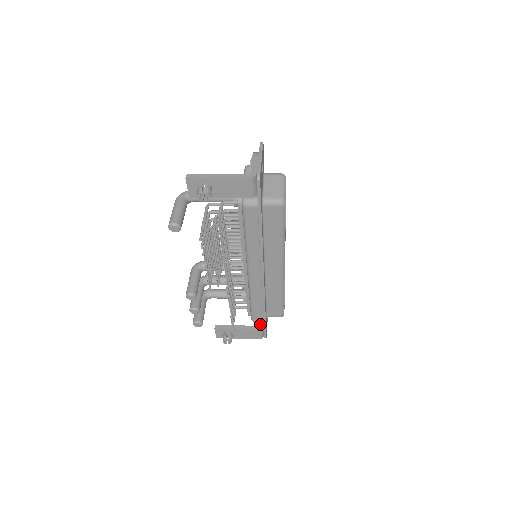
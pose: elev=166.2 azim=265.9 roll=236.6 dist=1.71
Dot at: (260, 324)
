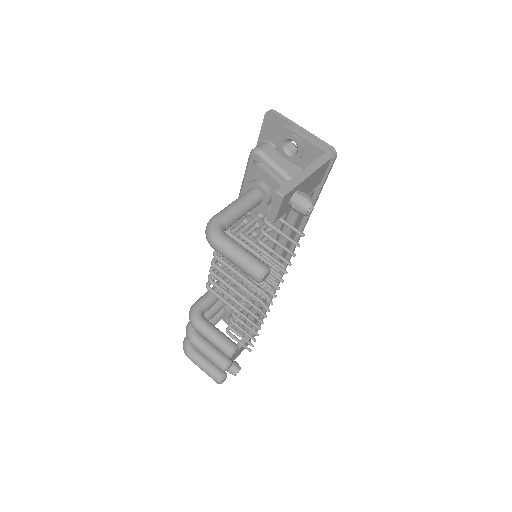
Dot at: occluded
